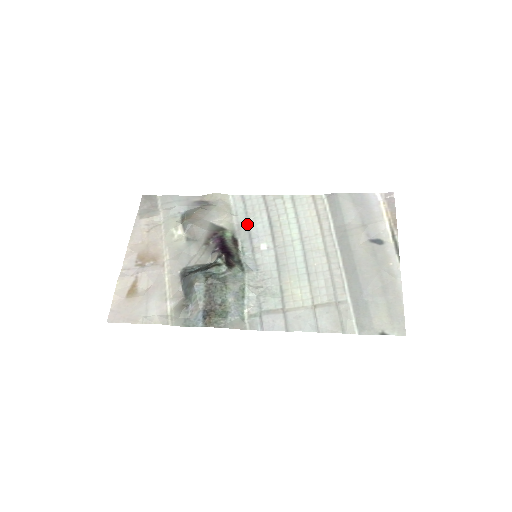
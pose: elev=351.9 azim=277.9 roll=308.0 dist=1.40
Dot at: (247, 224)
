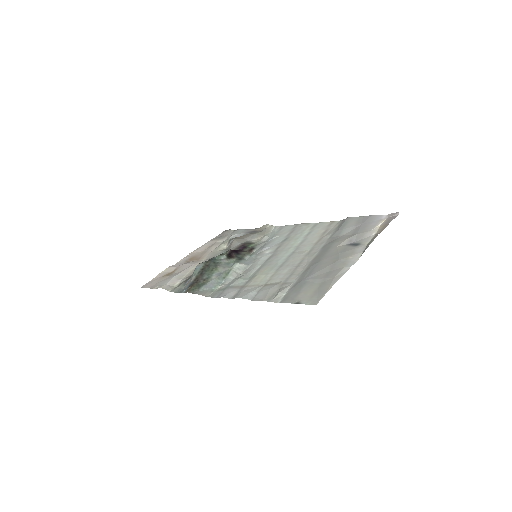
Dot at: (270, 240)
